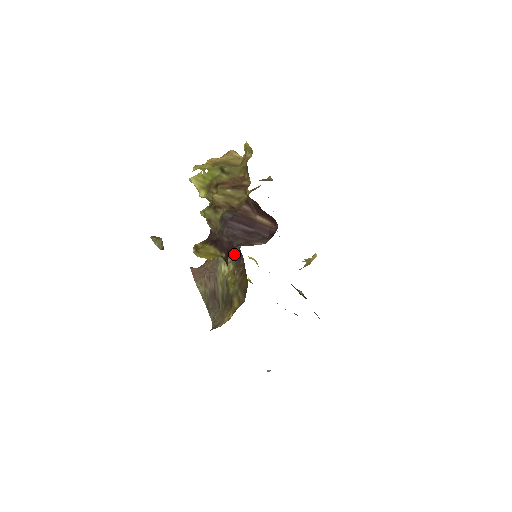
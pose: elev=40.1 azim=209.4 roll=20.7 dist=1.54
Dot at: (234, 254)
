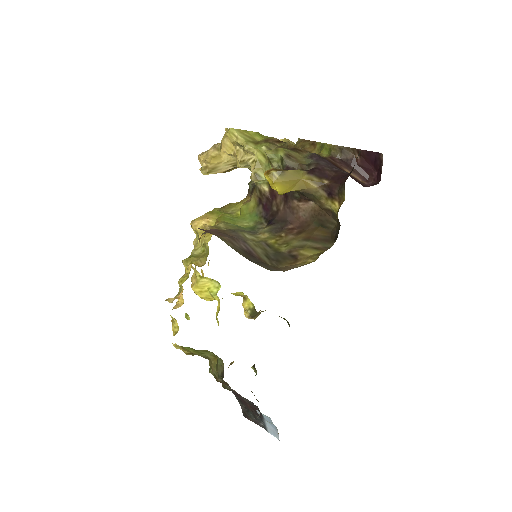
Dot at: (254, 231)
